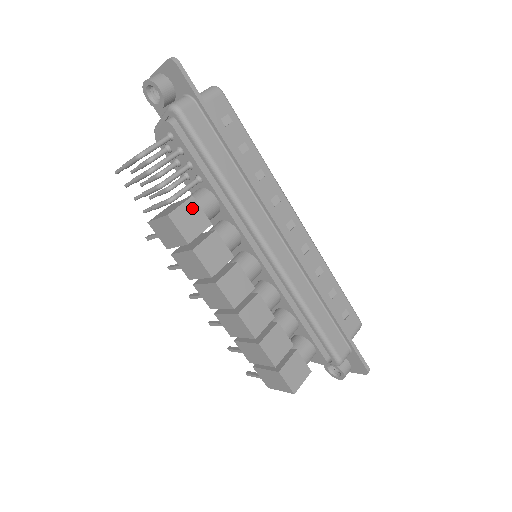
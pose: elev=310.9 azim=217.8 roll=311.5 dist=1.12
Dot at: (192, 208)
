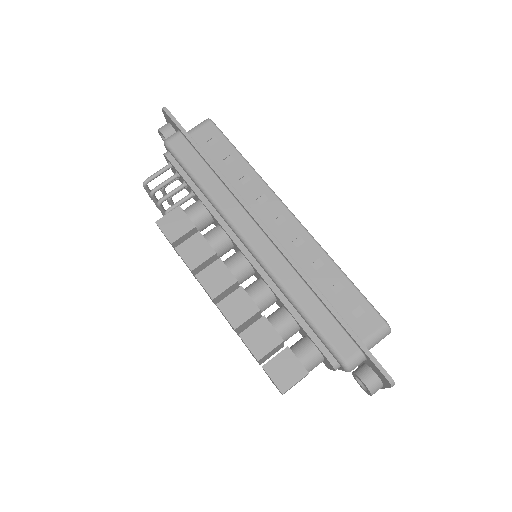
Dot at: (178, 215)
